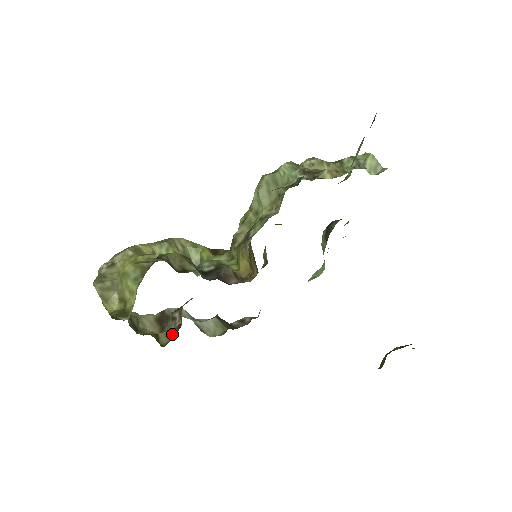
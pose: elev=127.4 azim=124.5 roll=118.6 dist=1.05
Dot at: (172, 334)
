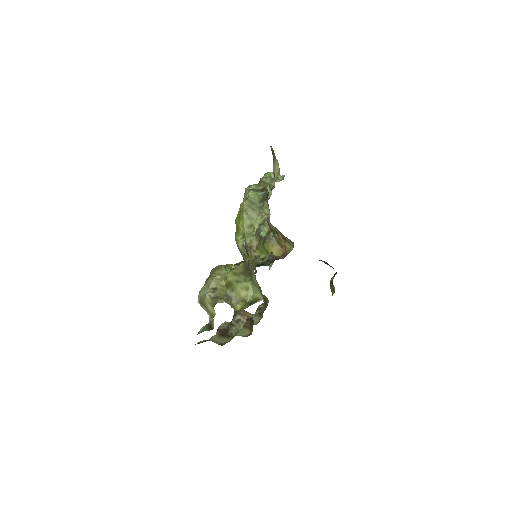
Dot at: (247, 327)
